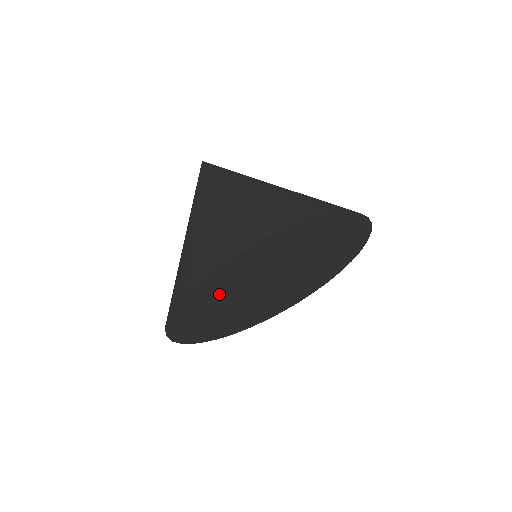
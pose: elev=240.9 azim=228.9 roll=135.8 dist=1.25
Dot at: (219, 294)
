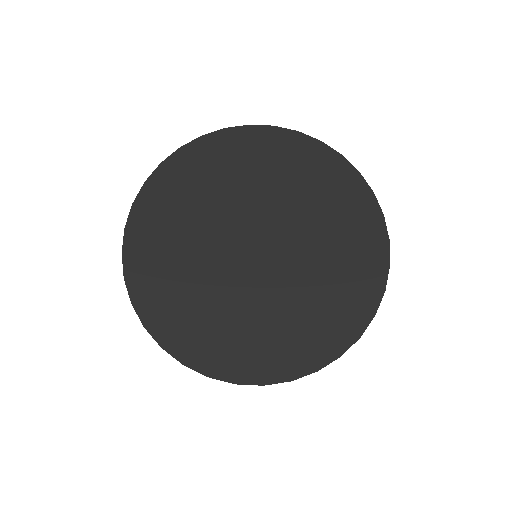
Dot at: (199, 190)
